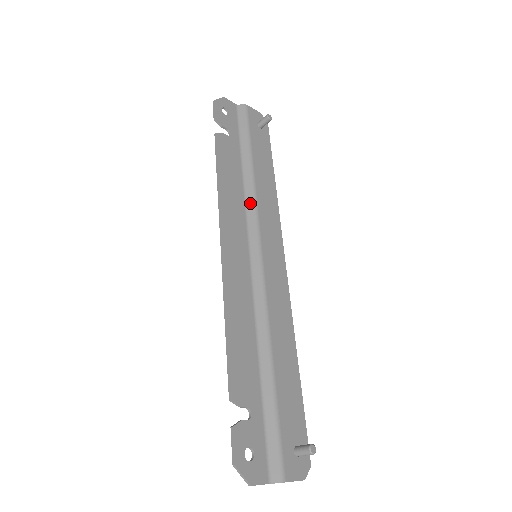
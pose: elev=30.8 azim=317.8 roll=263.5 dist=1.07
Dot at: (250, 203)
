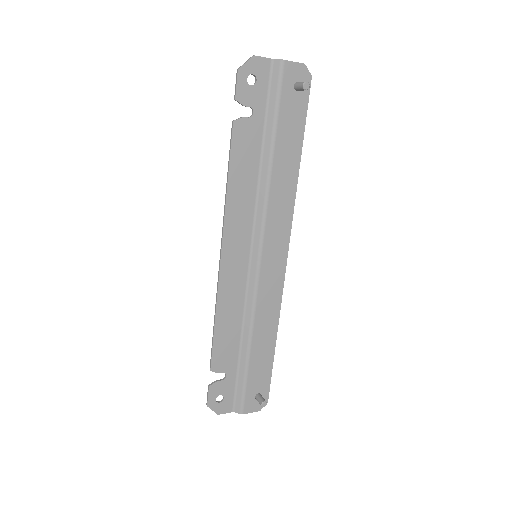
Dot at: (261, 201)
